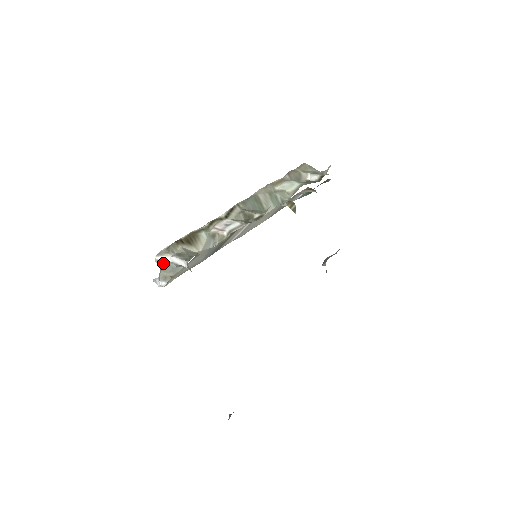
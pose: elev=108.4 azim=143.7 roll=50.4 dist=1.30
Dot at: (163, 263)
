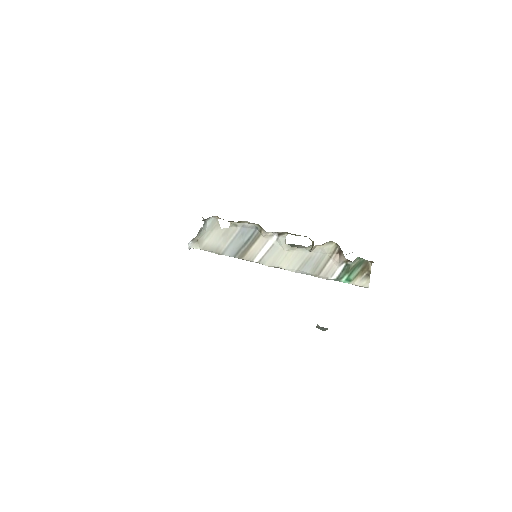
Dot at: (200, 230)
